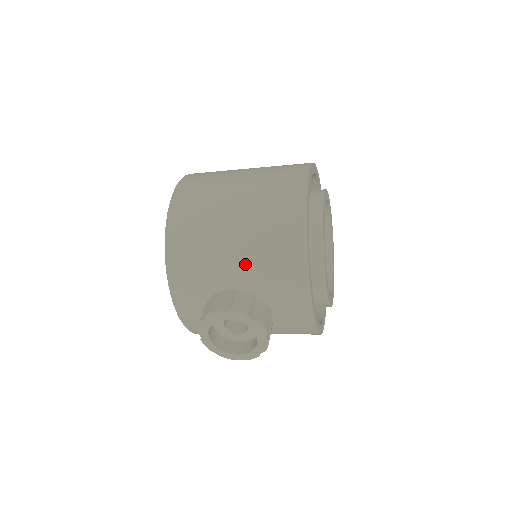
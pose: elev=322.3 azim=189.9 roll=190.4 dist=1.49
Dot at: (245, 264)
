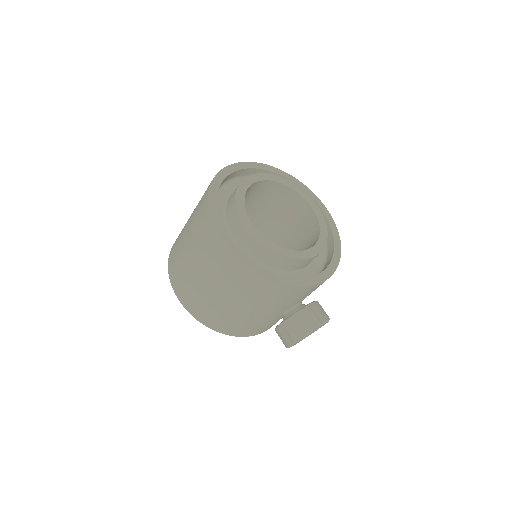
Dot at: (267, 310)
